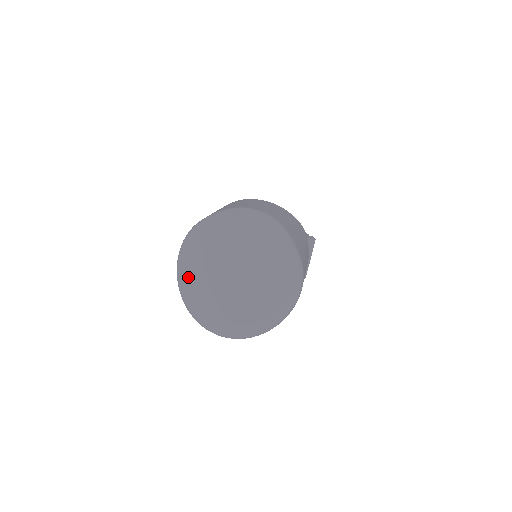
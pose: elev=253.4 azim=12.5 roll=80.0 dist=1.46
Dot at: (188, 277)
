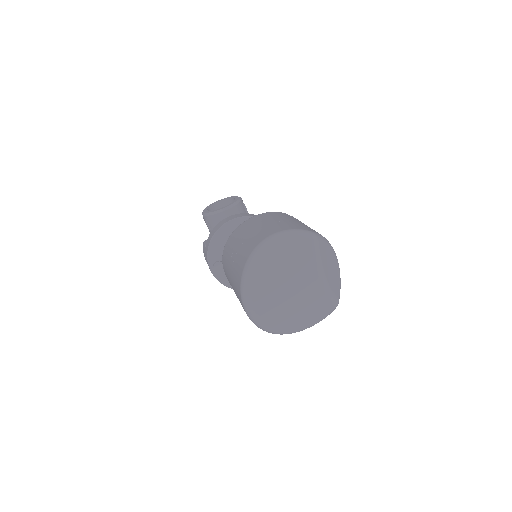
Dot at: (273, 256)
